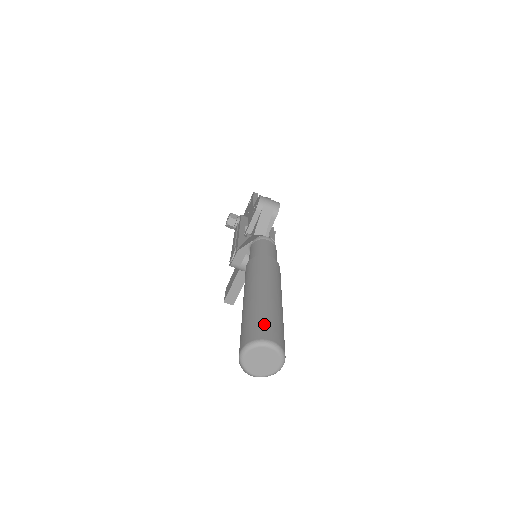
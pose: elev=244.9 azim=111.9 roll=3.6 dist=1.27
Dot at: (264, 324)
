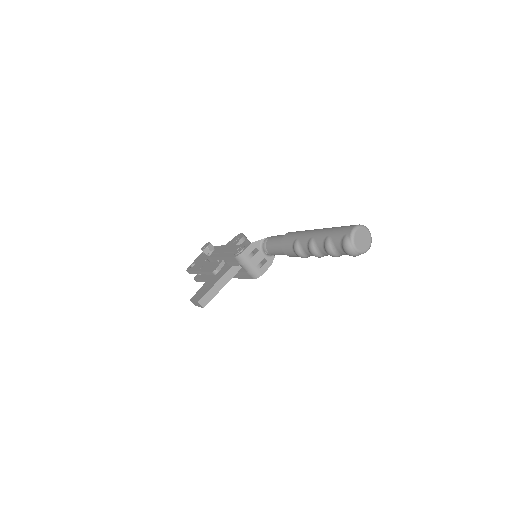
Dot at: occluded
